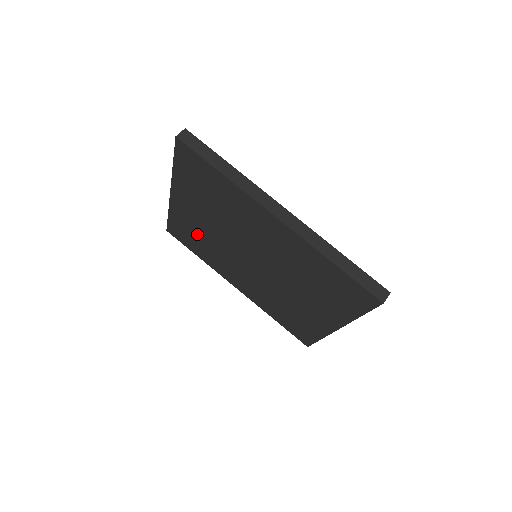
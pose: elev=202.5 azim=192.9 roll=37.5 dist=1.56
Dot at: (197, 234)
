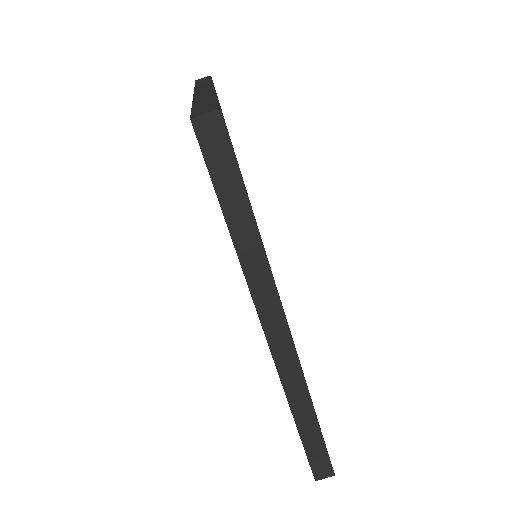
Dot at: occluded
